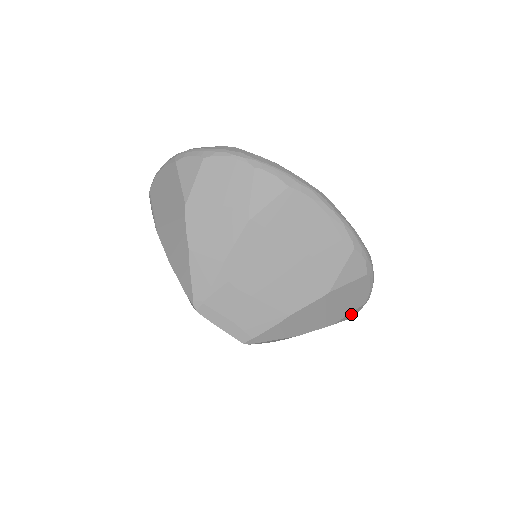
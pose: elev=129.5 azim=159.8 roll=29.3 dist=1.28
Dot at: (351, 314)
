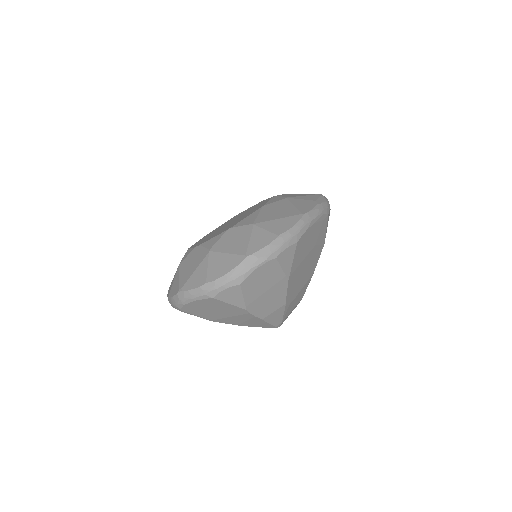
Dot at: occluded
